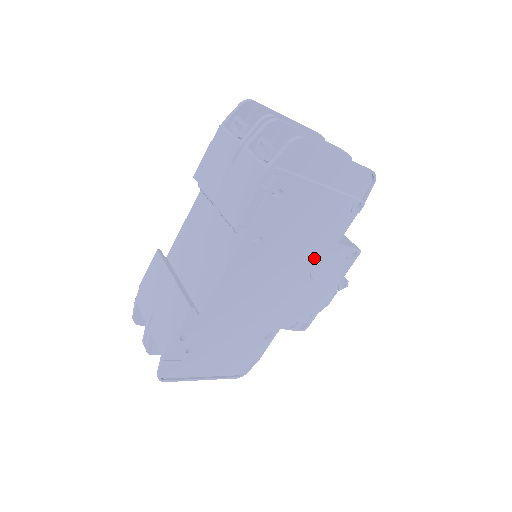
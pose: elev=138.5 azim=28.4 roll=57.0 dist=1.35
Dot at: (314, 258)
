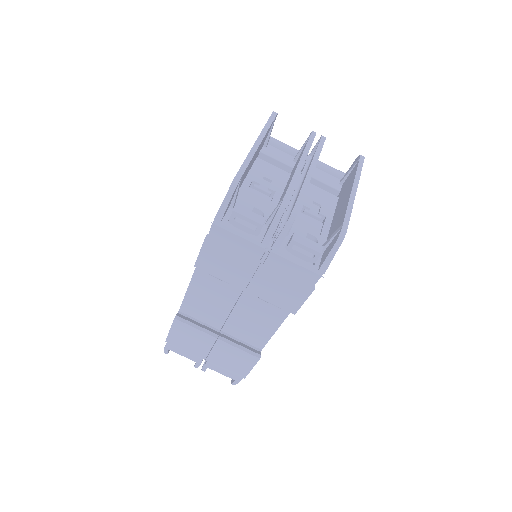
Dot at: occluded
